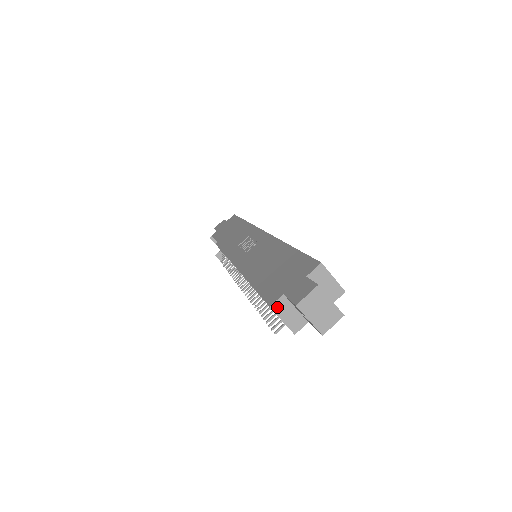
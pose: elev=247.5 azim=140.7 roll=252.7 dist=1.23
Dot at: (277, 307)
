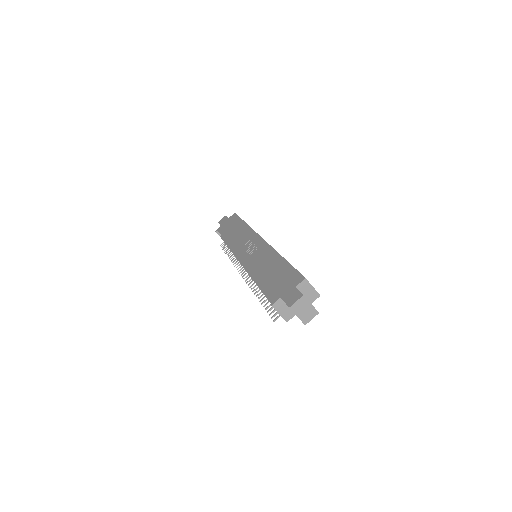
Dot at: (276, 306)
